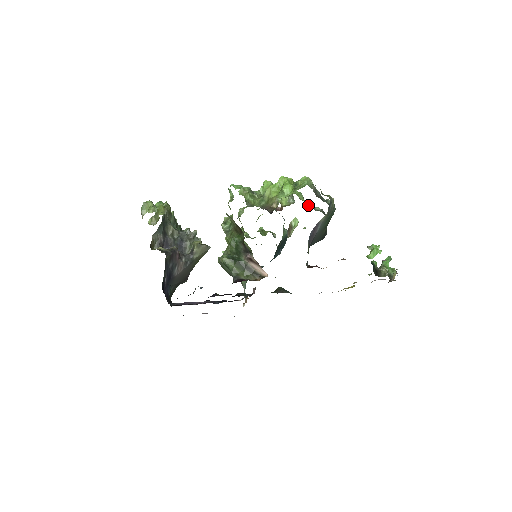
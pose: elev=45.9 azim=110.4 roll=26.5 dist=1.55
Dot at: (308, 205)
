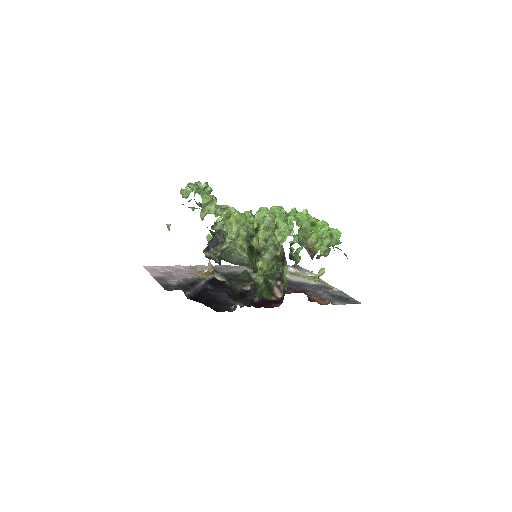
Dot at: occluded
